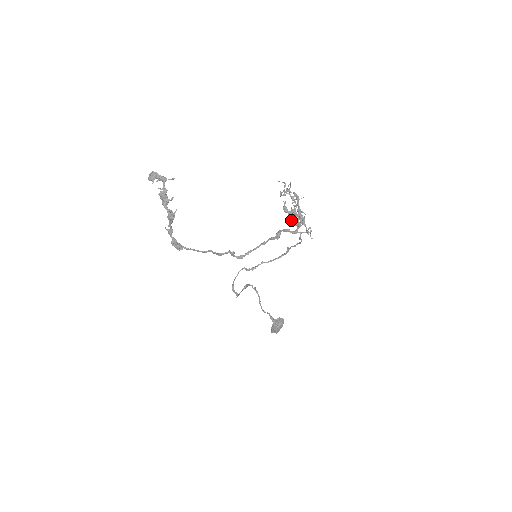
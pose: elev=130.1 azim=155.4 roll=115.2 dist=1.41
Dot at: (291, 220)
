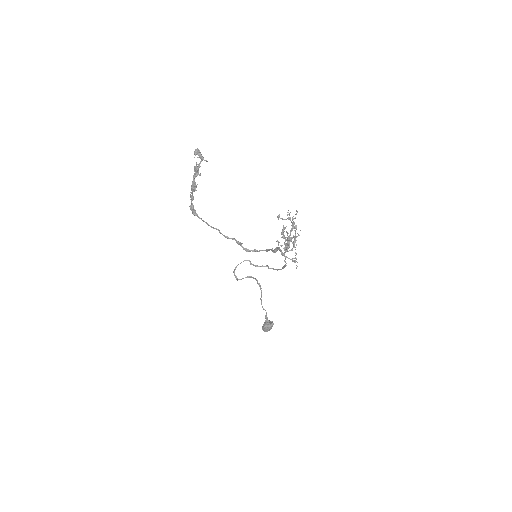
Dot at: (278, 241)
